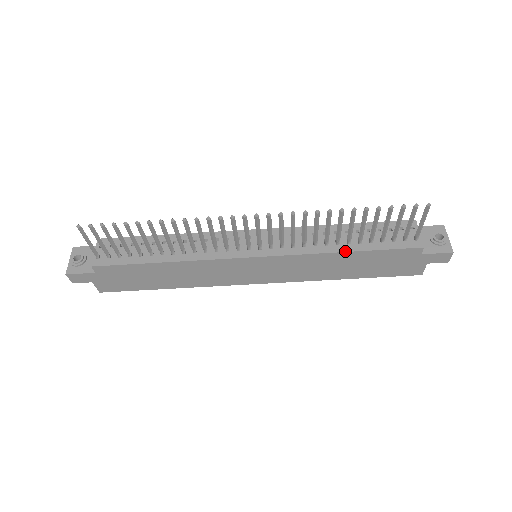
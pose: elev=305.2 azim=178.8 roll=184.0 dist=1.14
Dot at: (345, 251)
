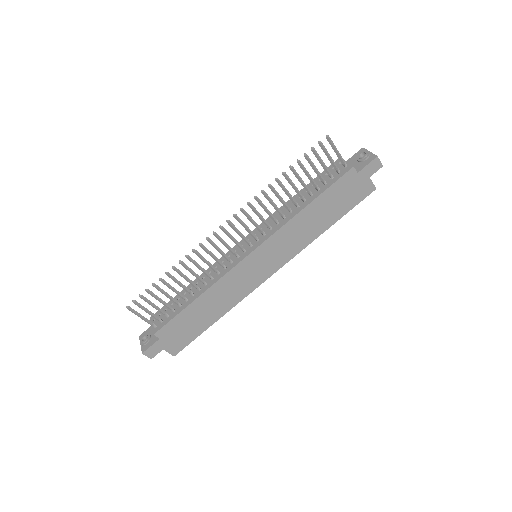
Dot at: (305, 207)
